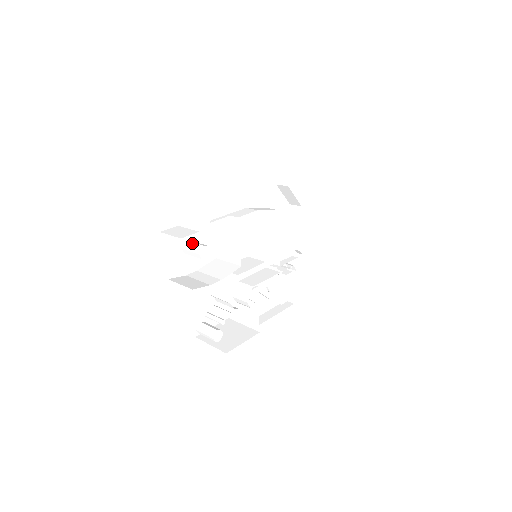
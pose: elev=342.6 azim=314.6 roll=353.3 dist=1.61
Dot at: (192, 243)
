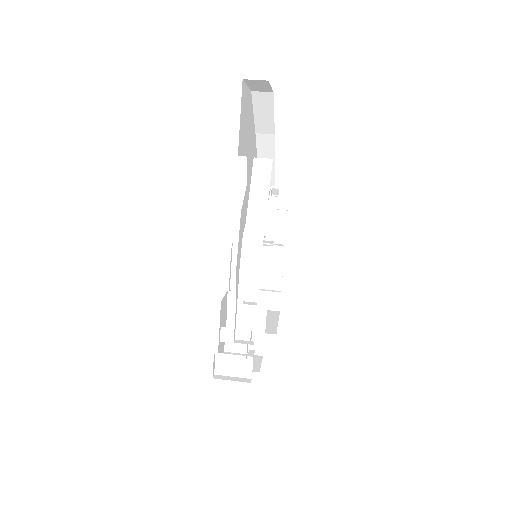
Dot at: (232, 340)
